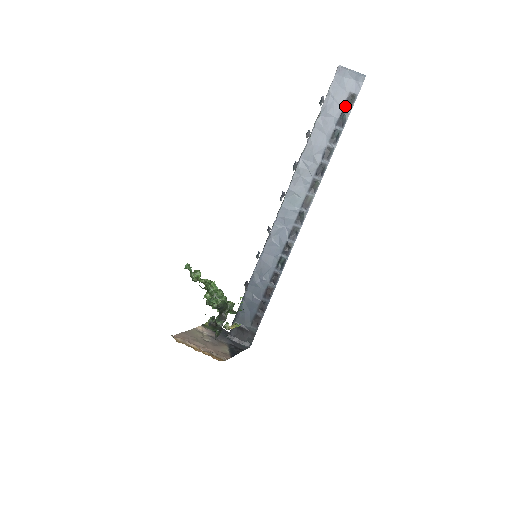
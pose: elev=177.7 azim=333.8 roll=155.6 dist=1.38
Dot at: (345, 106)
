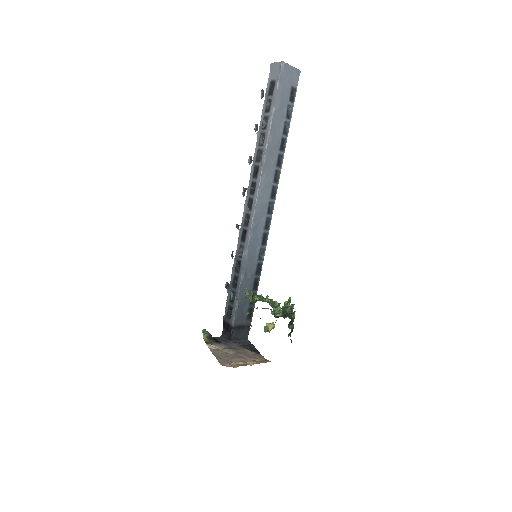
Dot at: (290, 99)
